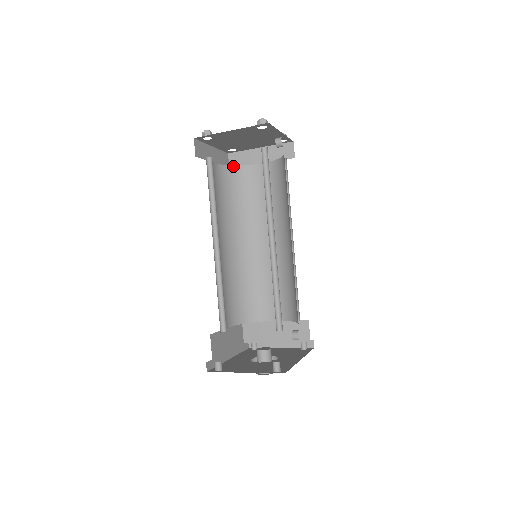
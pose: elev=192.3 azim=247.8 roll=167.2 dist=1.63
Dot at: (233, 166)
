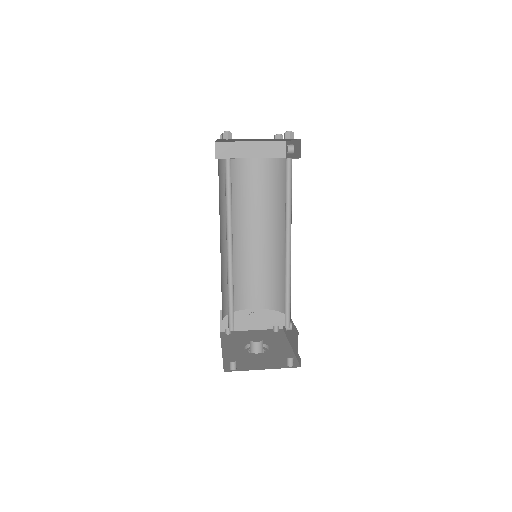
Dot at: occluded
